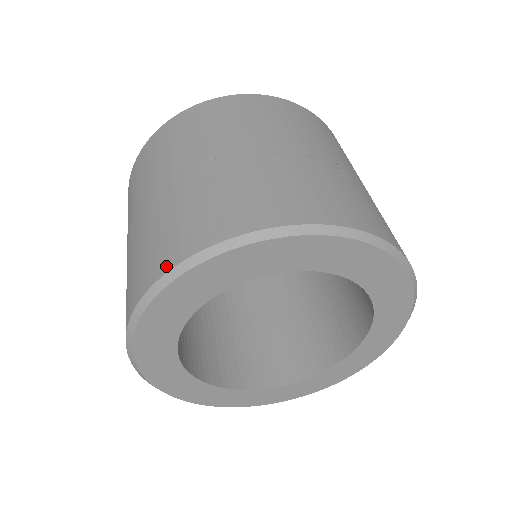
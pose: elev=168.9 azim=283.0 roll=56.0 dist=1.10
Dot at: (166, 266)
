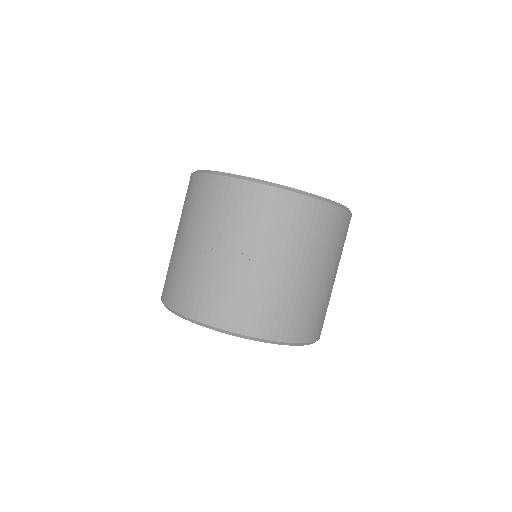
Dot at: occluded
